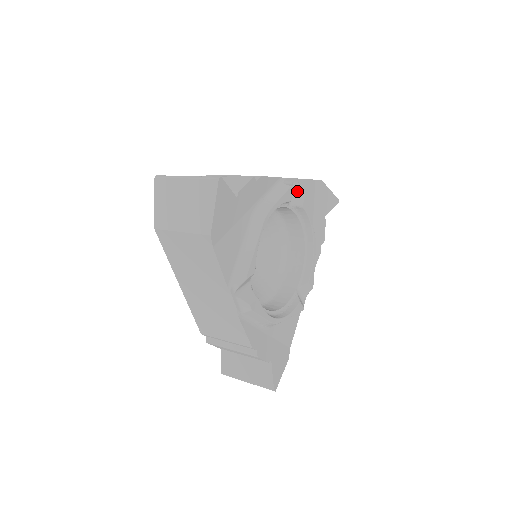
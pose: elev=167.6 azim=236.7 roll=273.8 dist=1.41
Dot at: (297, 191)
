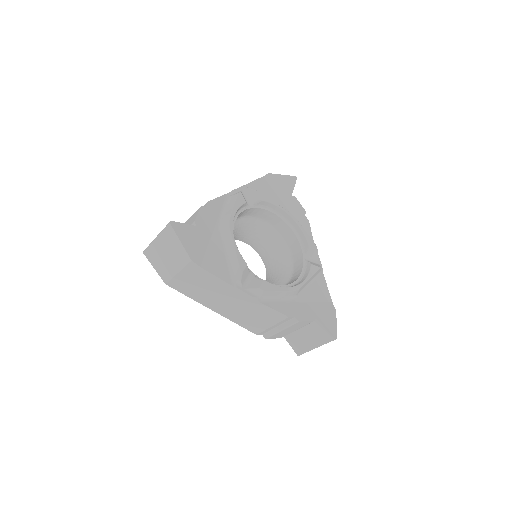
Dot at: (249, 193)
